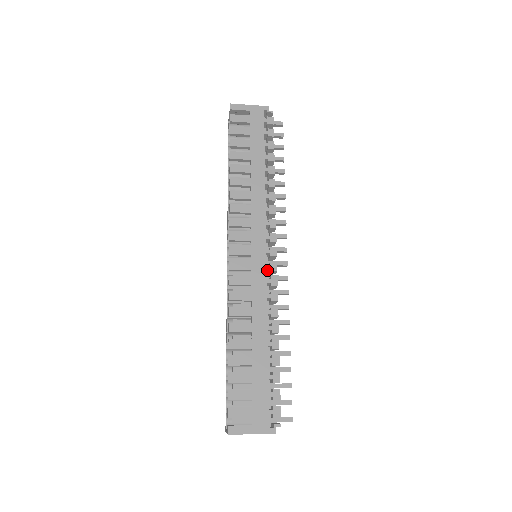
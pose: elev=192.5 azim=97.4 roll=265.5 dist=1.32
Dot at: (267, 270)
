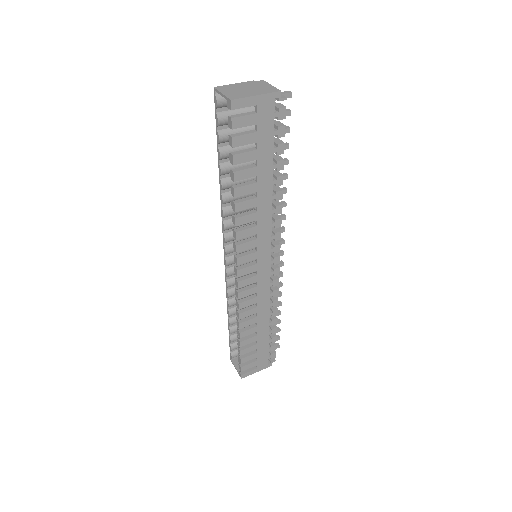
Dot at: occluded
